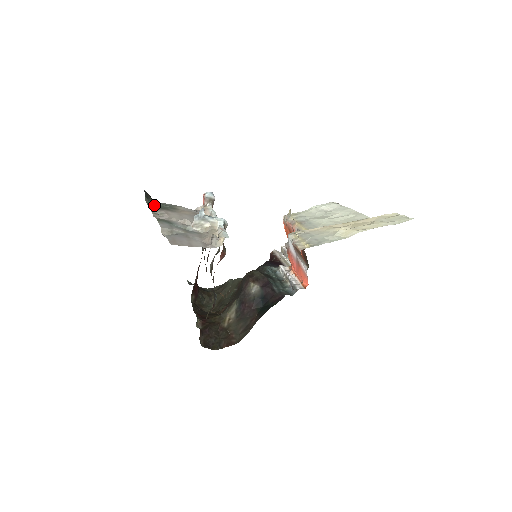
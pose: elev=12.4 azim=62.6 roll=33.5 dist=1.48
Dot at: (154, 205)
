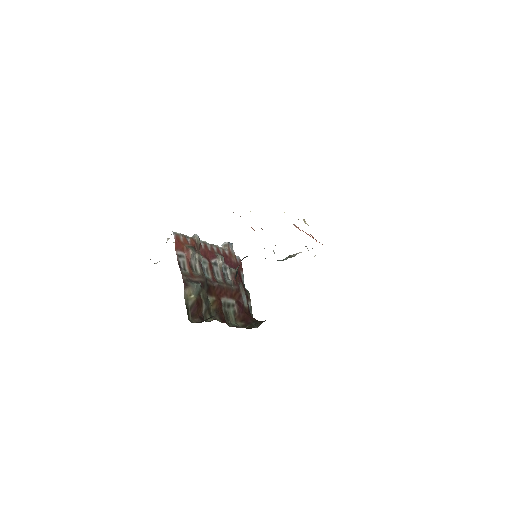
Dot at: occluded
